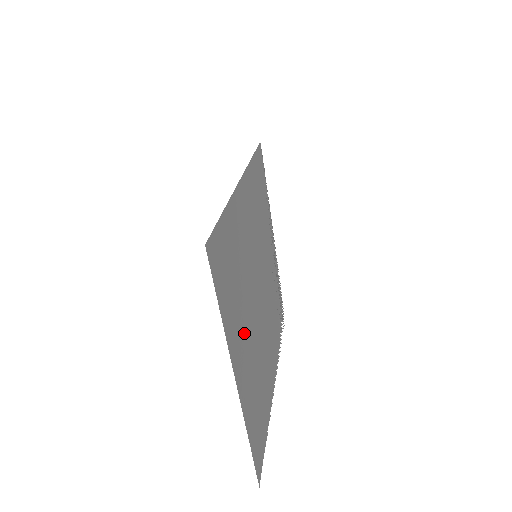
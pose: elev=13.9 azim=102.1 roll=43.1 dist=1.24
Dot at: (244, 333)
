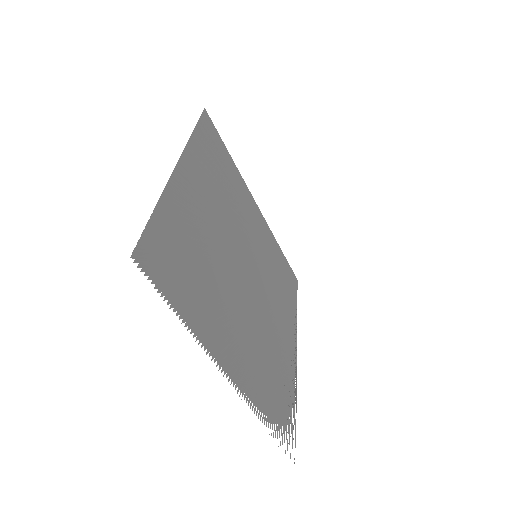
Dot at: (210, 199)
